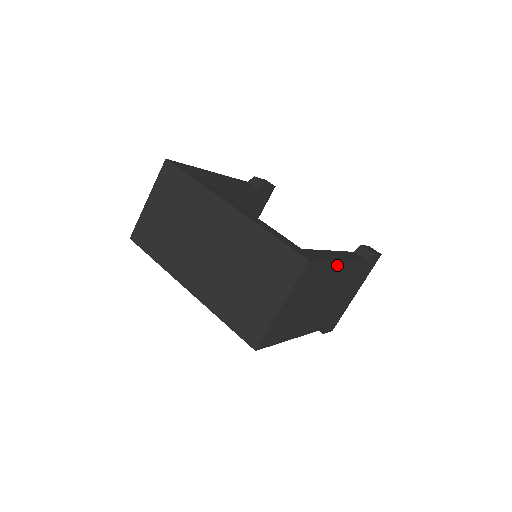
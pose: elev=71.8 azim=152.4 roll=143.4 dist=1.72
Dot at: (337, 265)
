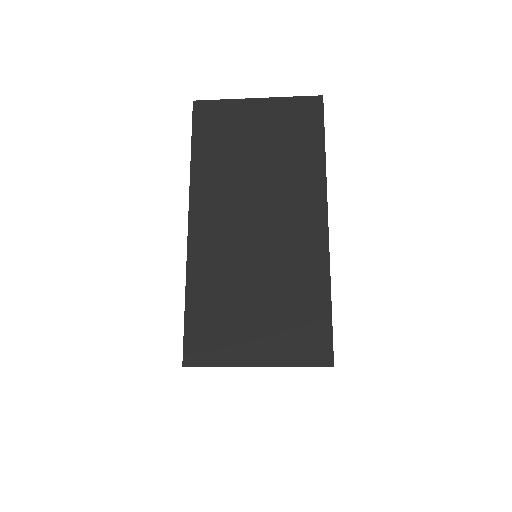
Dot at: occluded
